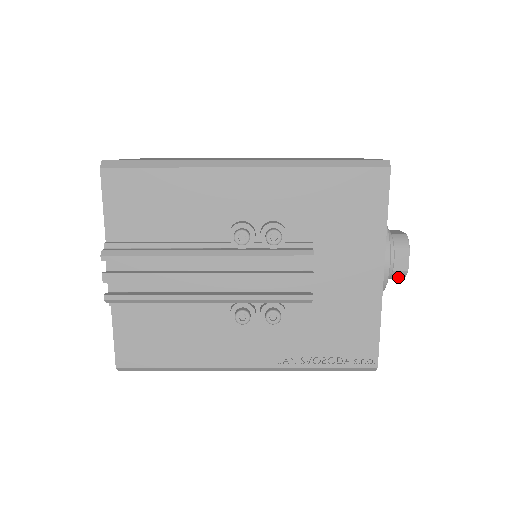
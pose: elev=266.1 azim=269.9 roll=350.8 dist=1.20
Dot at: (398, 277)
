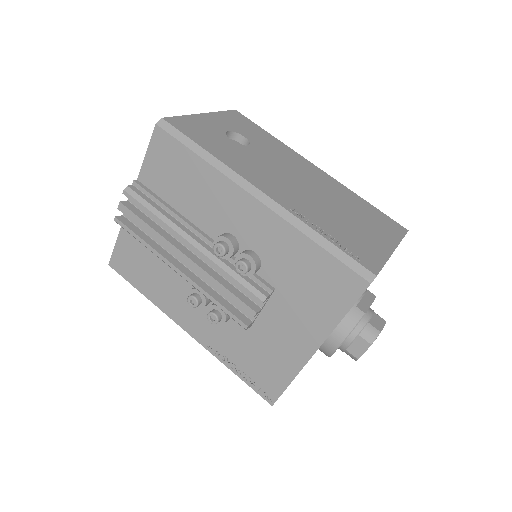
Dot at: (350, 356)
